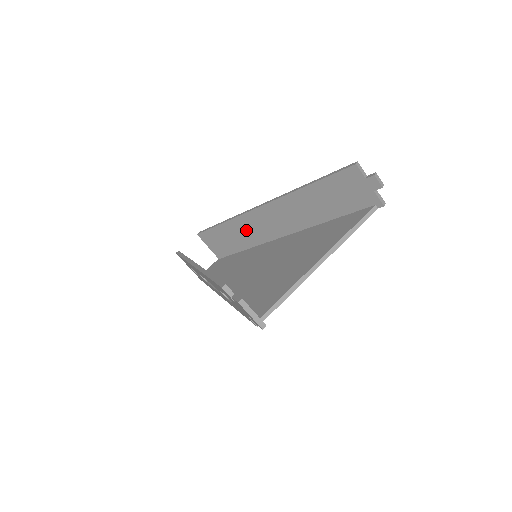
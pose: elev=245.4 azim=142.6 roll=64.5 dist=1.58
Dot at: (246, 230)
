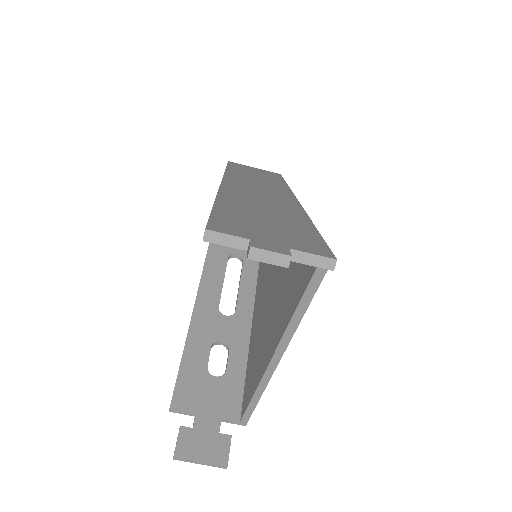
Dot at: occluded
